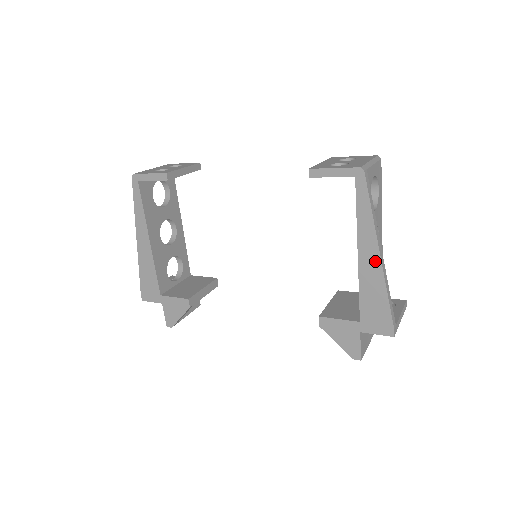
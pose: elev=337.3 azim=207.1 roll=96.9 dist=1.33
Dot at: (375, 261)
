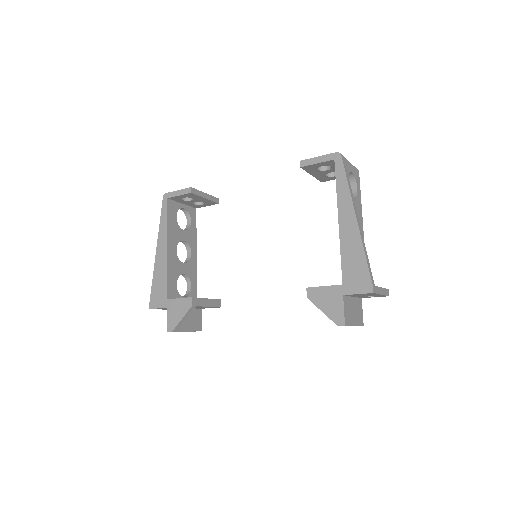
Dot at: (352, 224)
